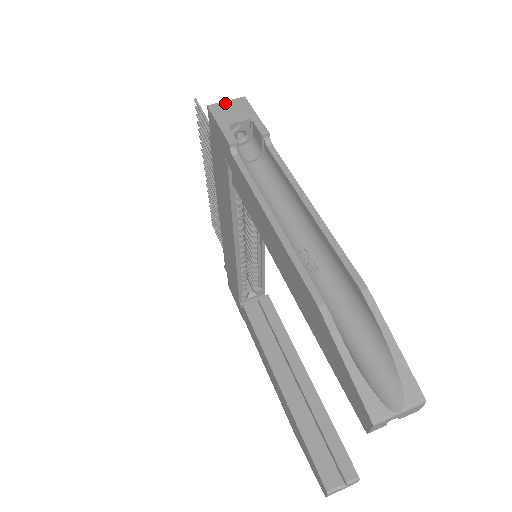
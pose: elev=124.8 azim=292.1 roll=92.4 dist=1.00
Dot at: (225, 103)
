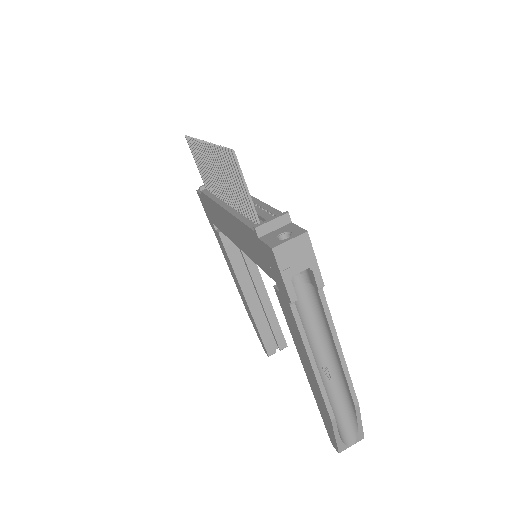
Dot at: (289, 244)
